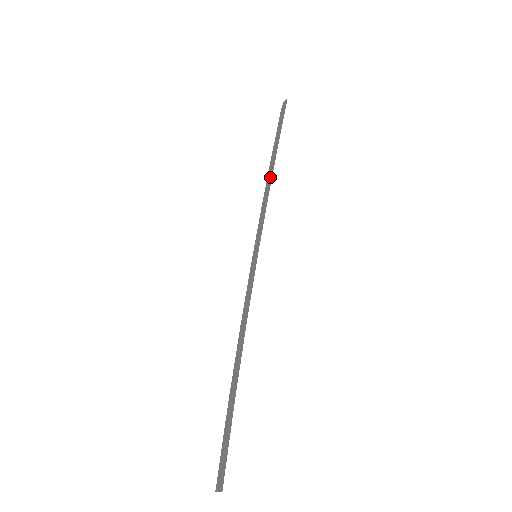
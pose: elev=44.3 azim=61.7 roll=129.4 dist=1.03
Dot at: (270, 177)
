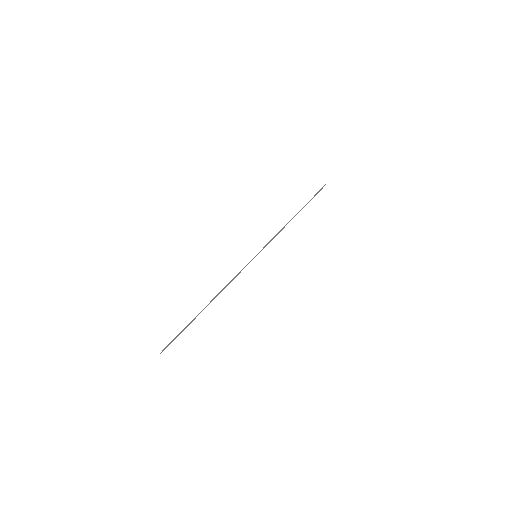
Dot at: (290, 220)
